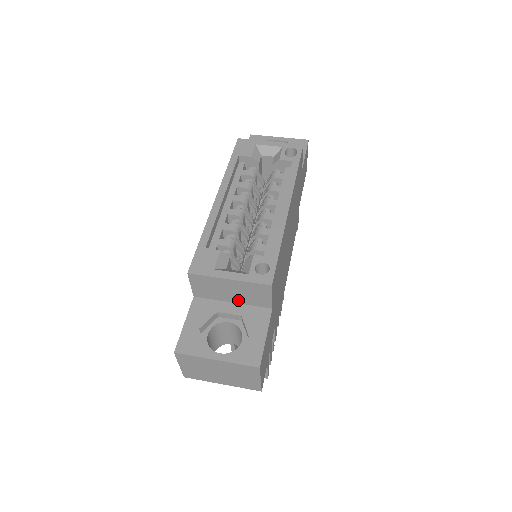
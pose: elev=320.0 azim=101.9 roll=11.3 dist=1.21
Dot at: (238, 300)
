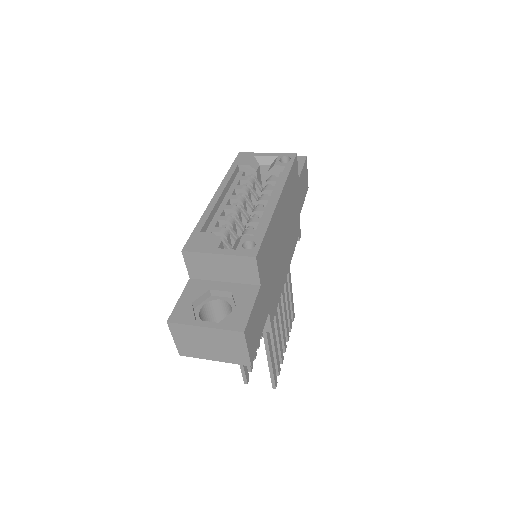
Dot at: (229, 278)
